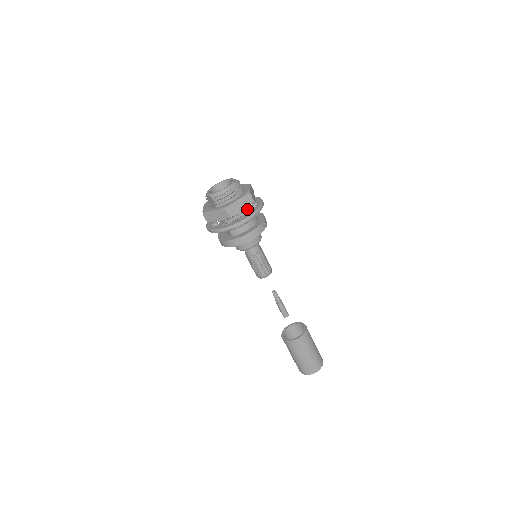
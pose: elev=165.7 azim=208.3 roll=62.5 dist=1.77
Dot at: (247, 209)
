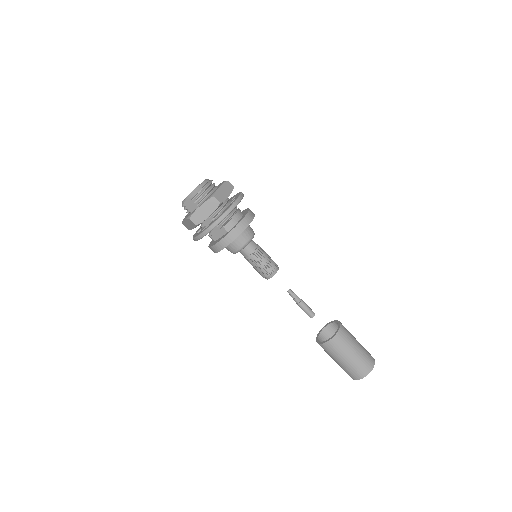
Dot at: (229, 201)
